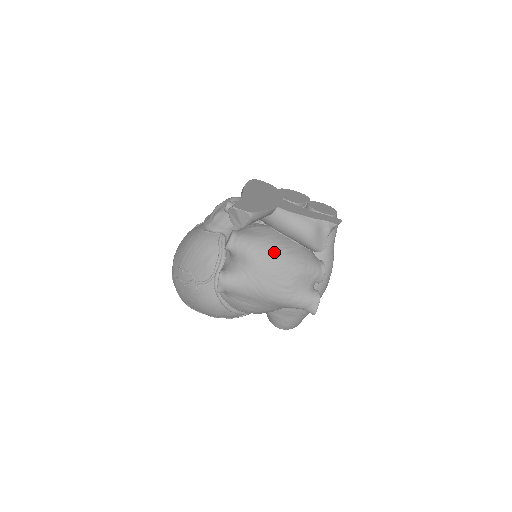
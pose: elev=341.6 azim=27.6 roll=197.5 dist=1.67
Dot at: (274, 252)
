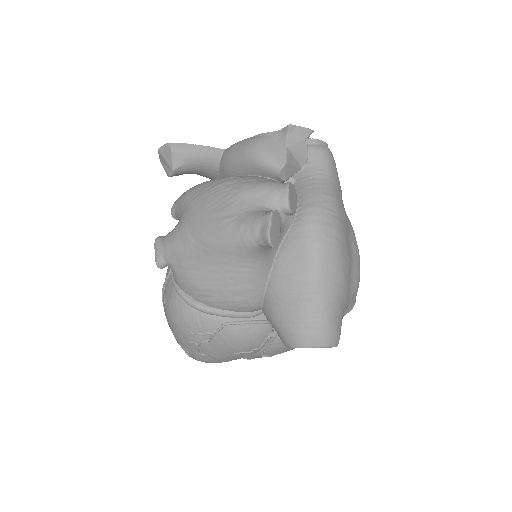
Dot at: (210, 184)
